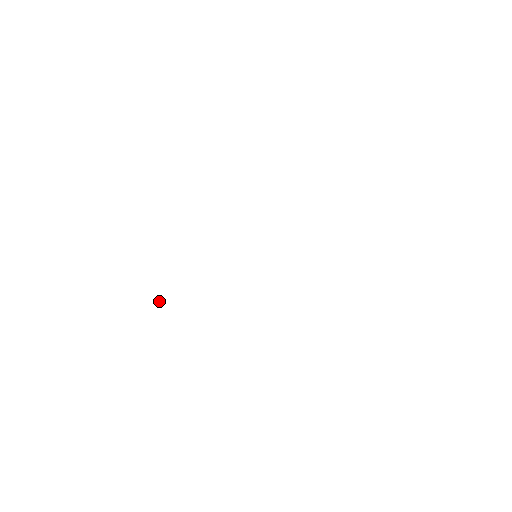
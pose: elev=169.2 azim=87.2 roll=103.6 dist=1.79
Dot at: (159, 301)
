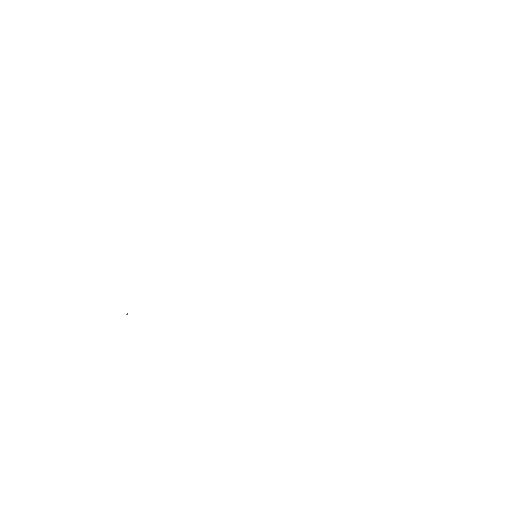
Dot at: (126, 314)
